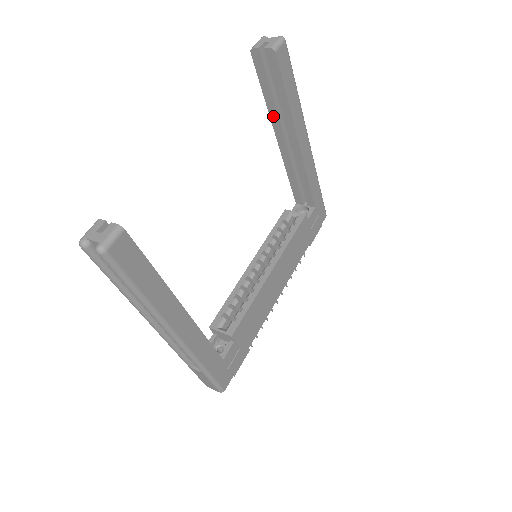
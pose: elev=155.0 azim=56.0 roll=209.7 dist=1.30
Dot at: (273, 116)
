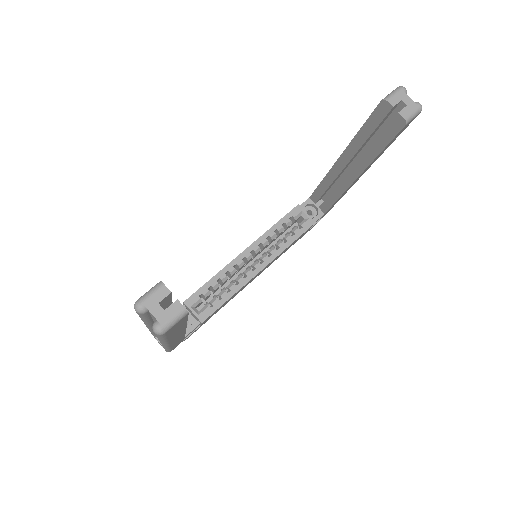
Dot at: (352, 148)
